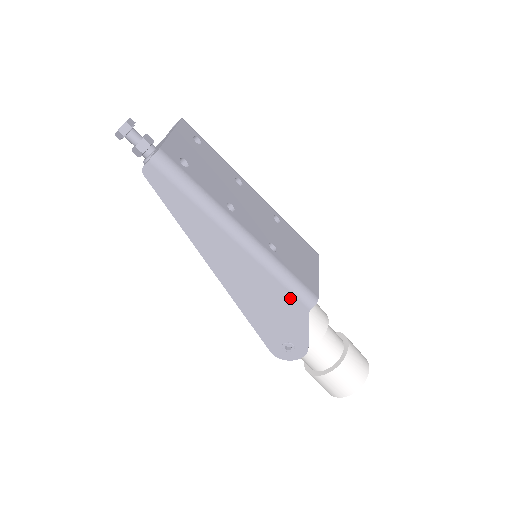
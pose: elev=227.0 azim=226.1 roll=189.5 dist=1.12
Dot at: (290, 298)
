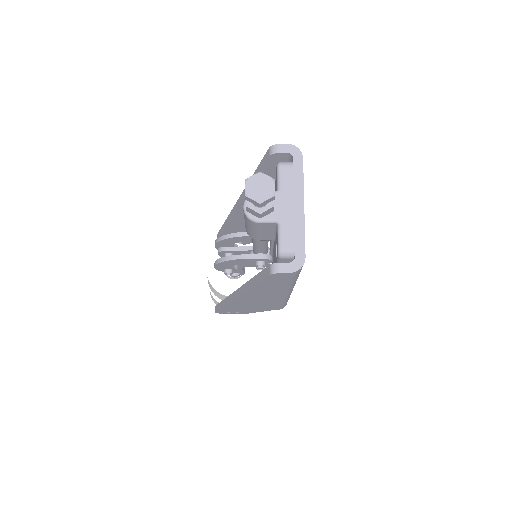
Dot at: (274, 307)
